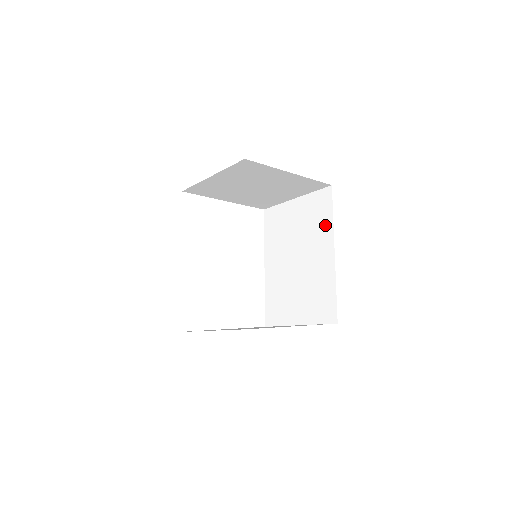
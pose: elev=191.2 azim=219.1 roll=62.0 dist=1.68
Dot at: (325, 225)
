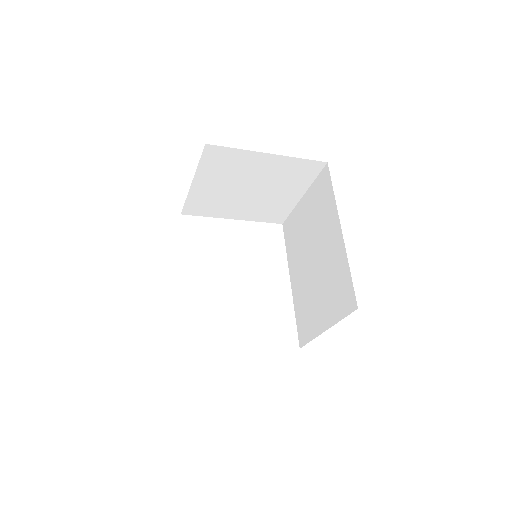
Dot at: (329, 206)
